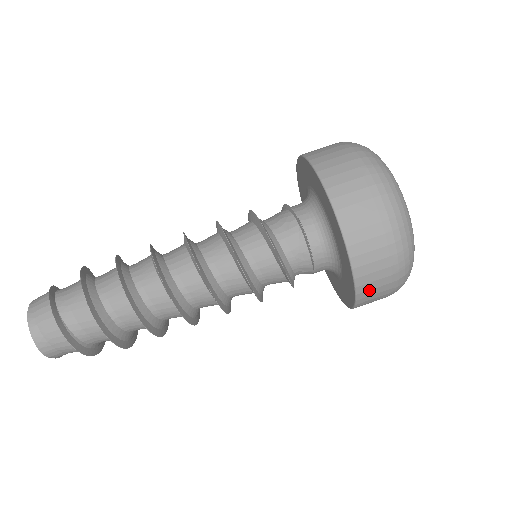
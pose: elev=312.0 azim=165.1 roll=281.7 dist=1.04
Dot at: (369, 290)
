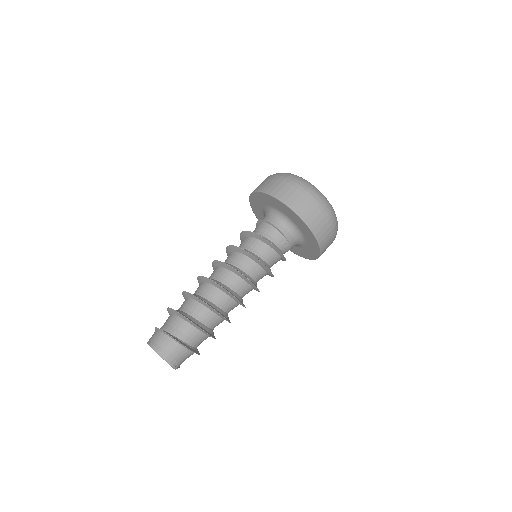
Dot at: (313, 221)
